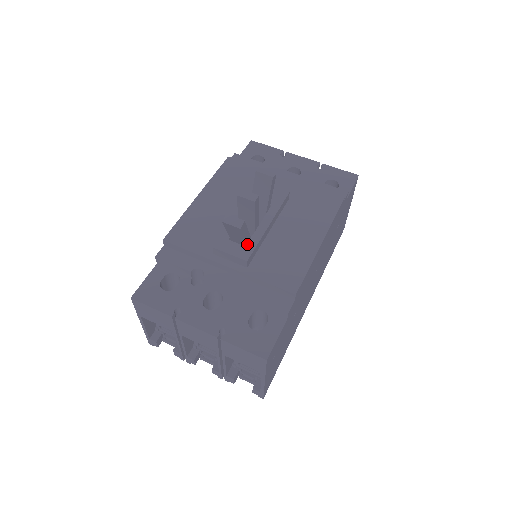
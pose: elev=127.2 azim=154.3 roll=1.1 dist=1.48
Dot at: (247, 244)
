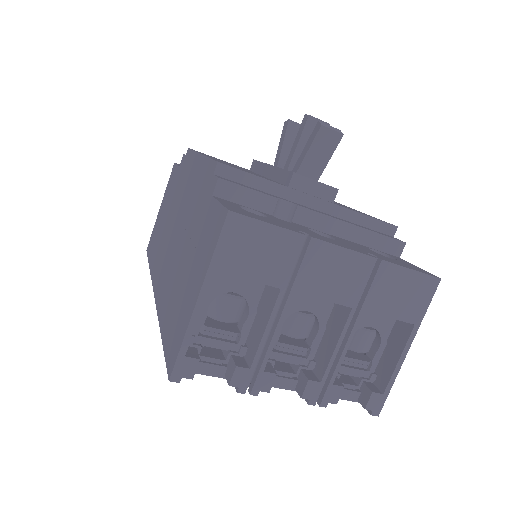
Dot at: occluded
